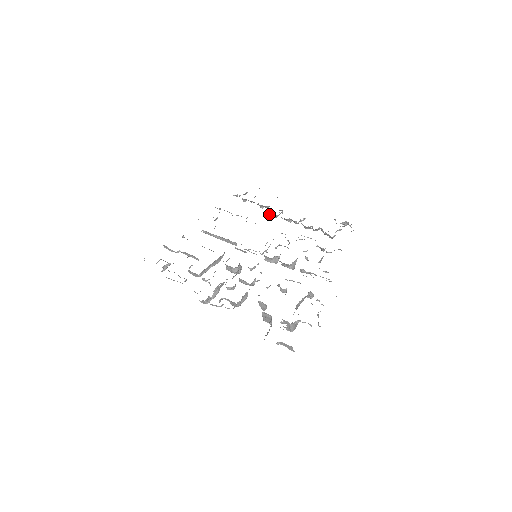
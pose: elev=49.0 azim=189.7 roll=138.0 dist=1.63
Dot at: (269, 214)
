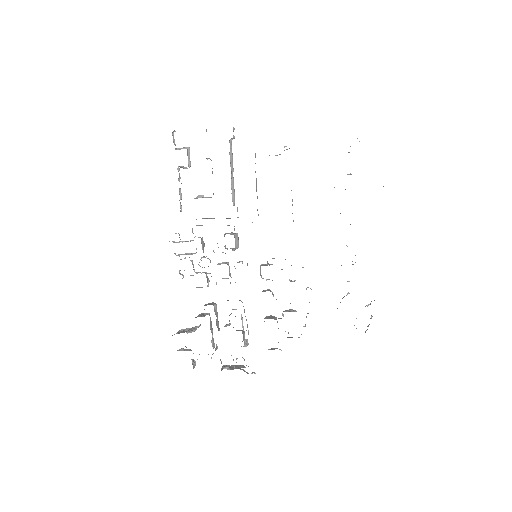
Dot at: occluded
